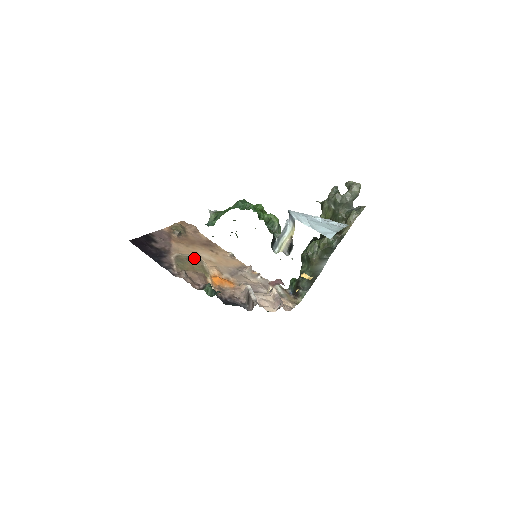
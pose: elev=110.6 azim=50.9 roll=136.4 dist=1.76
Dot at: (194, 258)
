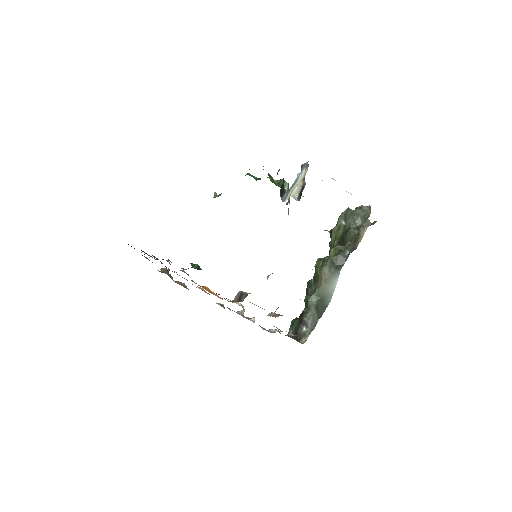
Dot at: occluded
